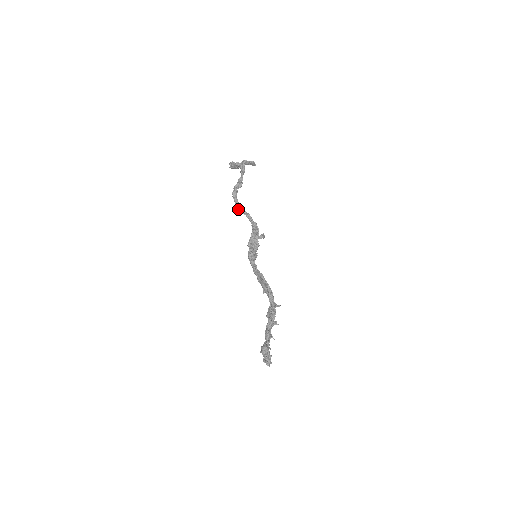
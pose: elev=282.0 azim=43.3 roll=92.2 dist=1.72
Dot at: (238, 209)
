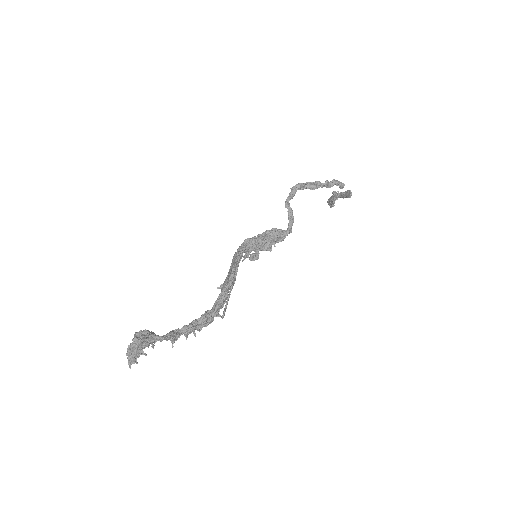
Dot at: (286, 201)
